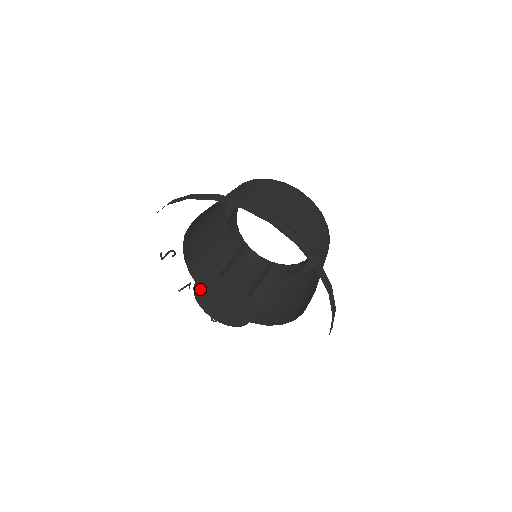
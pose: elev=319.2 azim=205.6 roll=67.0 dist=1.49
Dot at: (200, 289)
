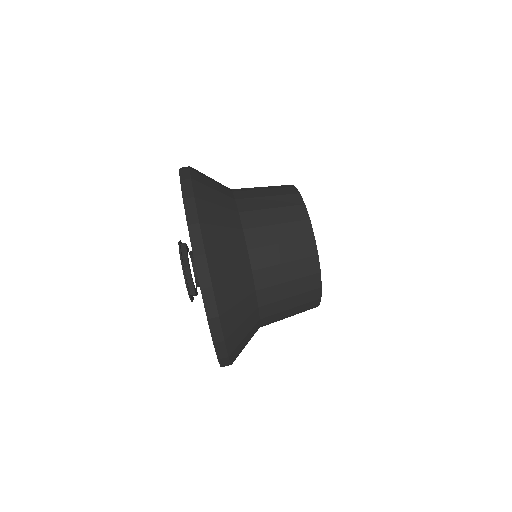
Dot at: occluded
